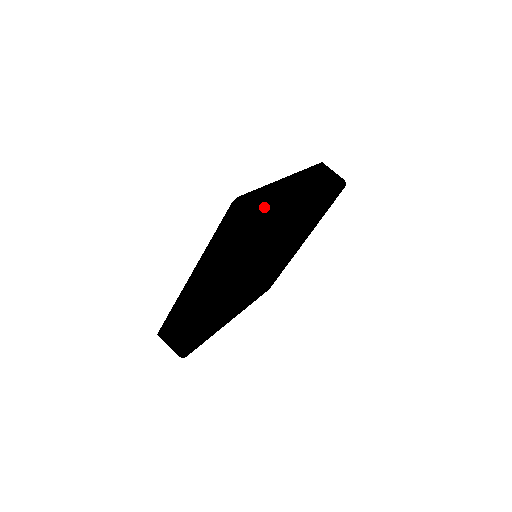
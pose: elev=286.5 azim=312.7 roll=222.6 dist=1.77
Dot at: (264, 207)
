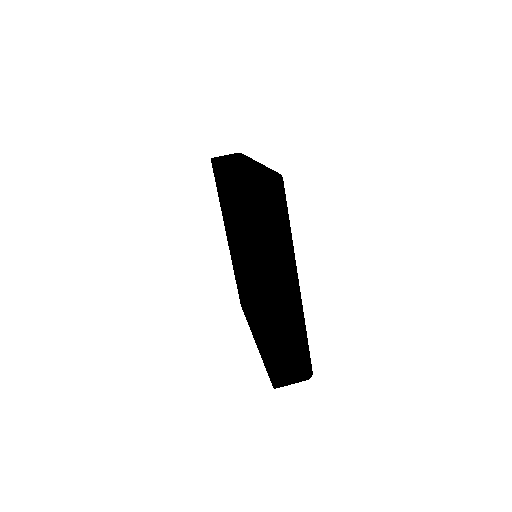
Dot at: (254, 173)
